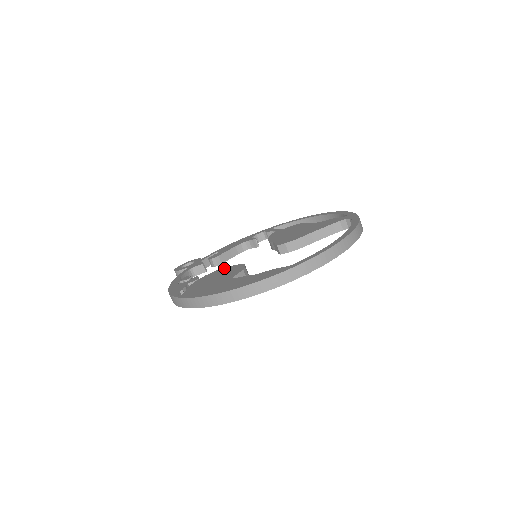
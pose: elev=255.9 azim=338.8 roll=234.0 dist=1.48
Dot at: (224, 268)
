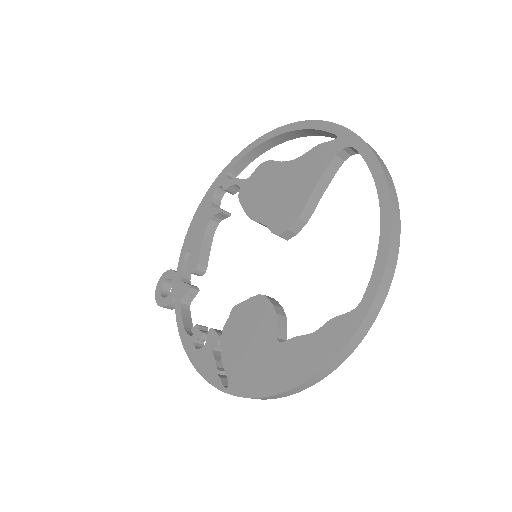
Dot at: (239, 307)
